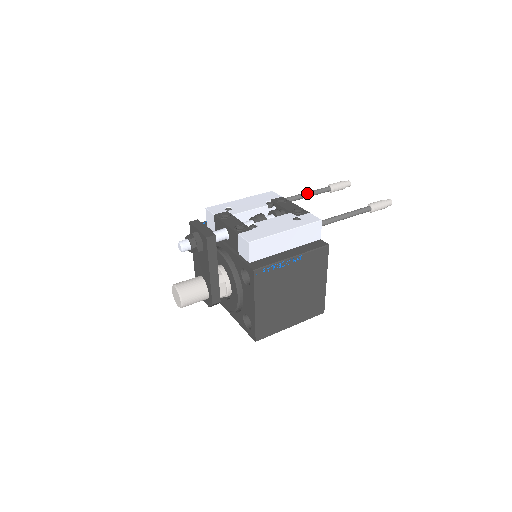
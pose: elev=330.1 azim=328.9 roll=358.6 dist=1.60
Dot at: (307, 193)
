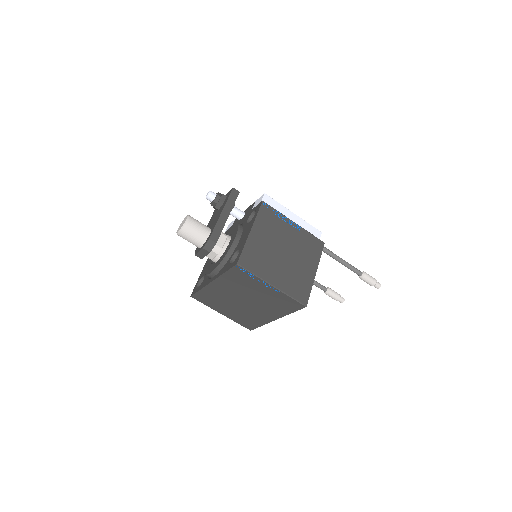
Dot at: occluded
